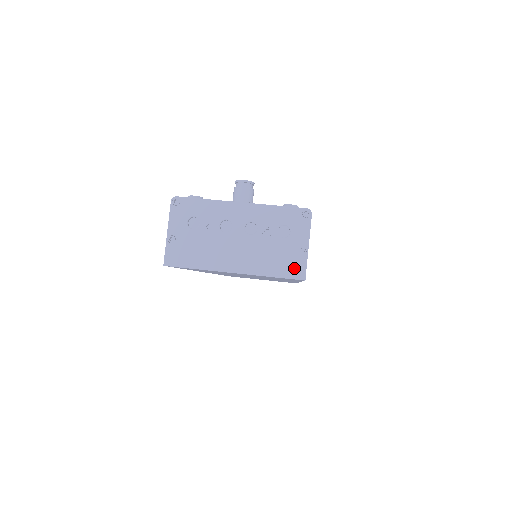
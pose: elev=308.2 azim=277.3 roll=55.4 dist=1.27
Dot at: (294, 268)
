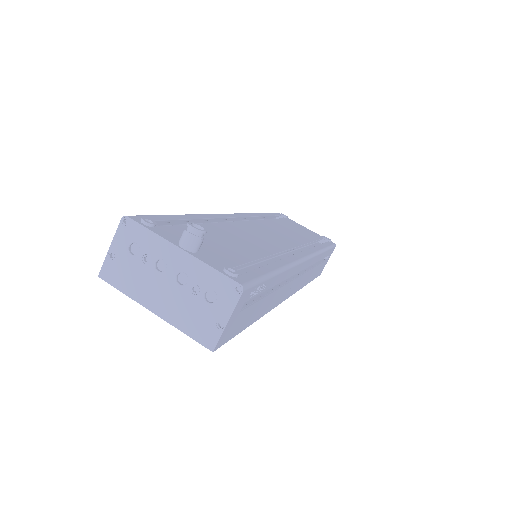
Dot at: (207, 336)
